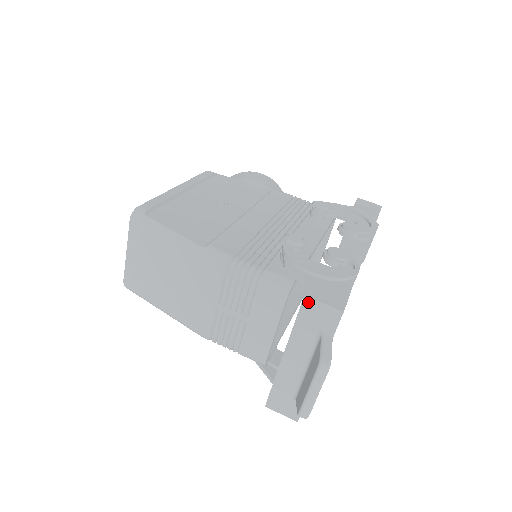
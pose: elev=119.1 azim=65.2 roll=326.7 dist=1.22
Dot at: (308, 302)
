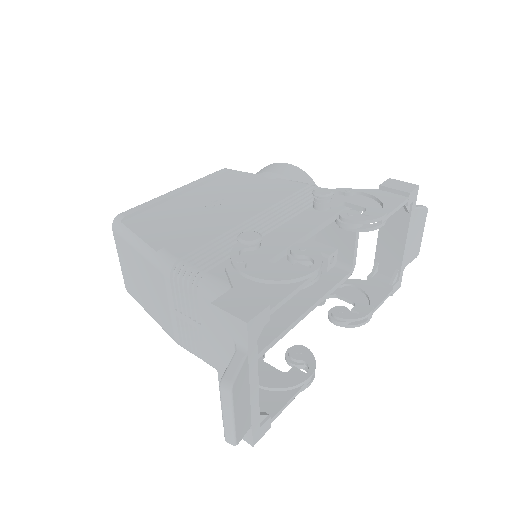
Dot at: (216, 311)
